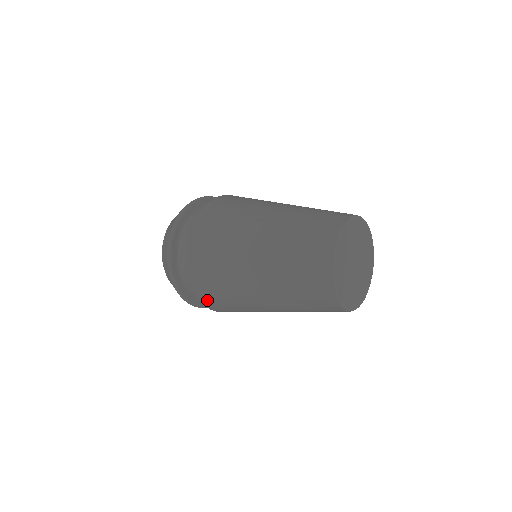
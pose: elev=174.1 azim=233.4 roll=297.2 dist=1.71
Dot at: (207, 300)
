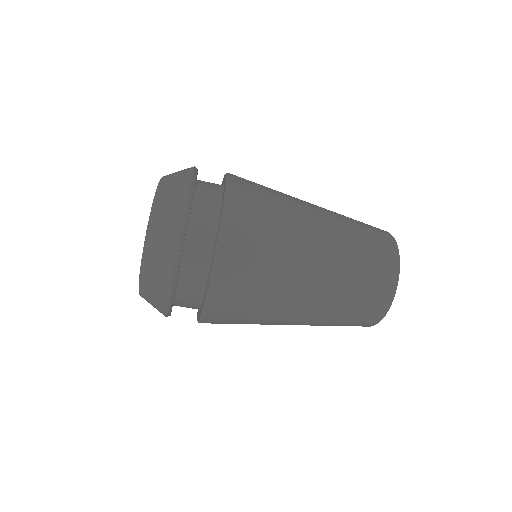
Dot at: (236, 224)
